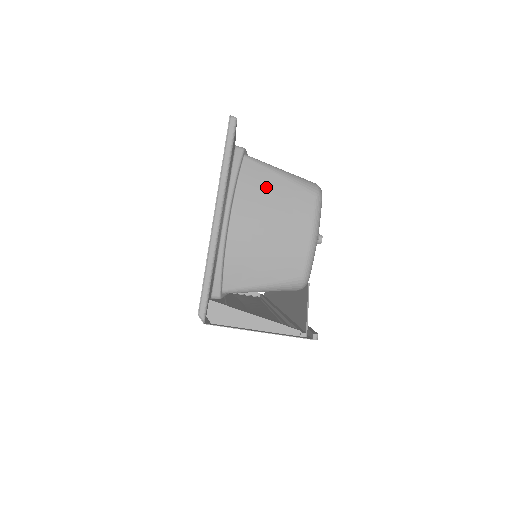
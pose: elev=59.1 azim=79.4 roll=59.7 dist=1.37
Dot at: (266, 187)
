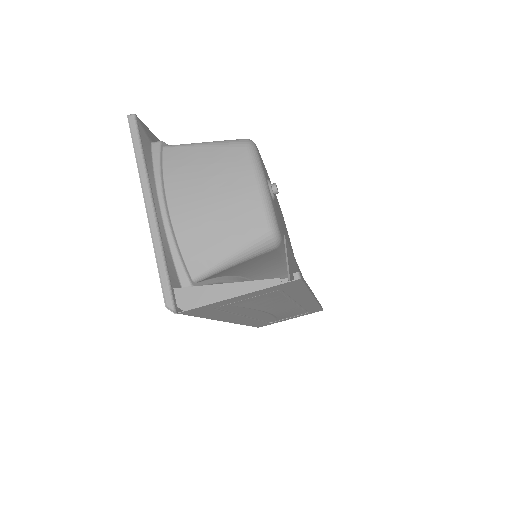
Dot at: (192, 162)
